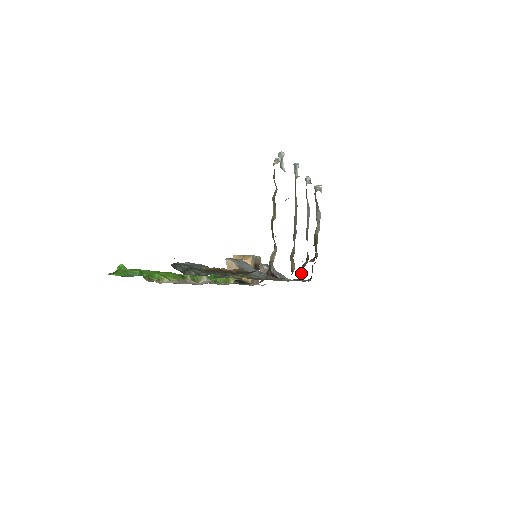
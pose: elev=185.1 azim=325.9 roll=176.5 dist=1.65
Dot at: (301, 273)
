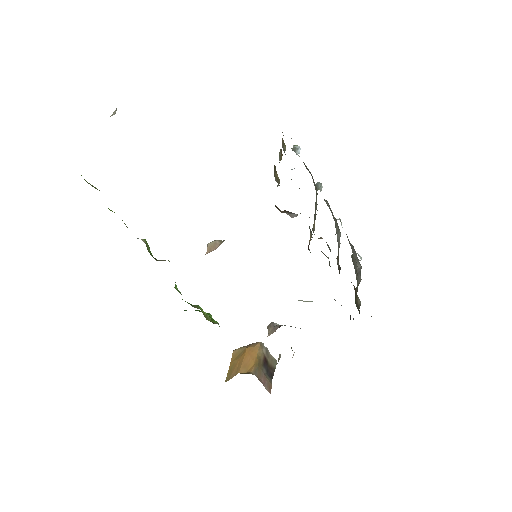
Dot at: occluded
